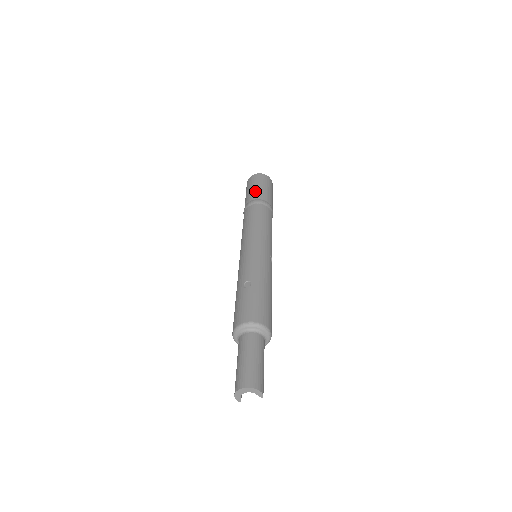
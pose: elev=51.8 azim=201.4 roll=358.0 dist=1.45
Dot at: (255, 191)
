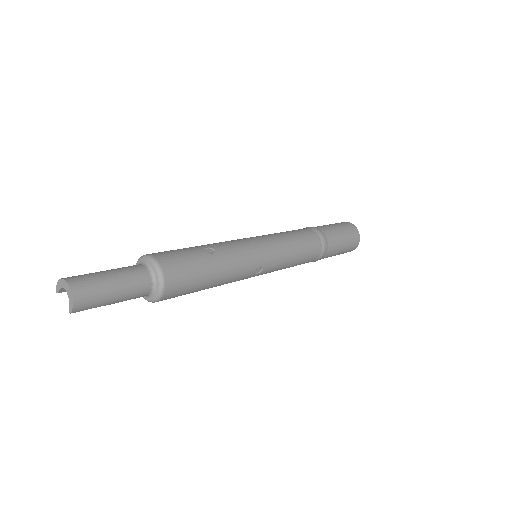
Dot at: (333, 229)
